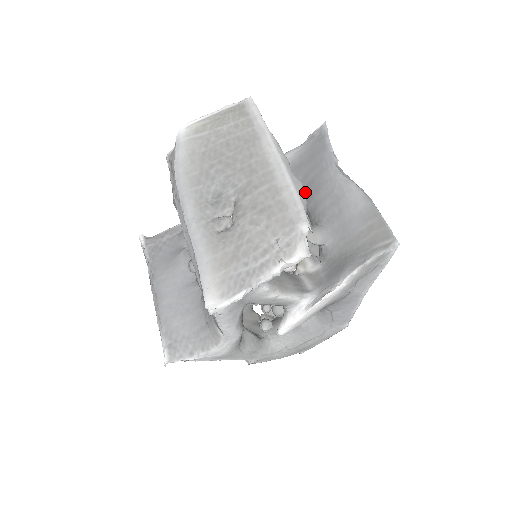
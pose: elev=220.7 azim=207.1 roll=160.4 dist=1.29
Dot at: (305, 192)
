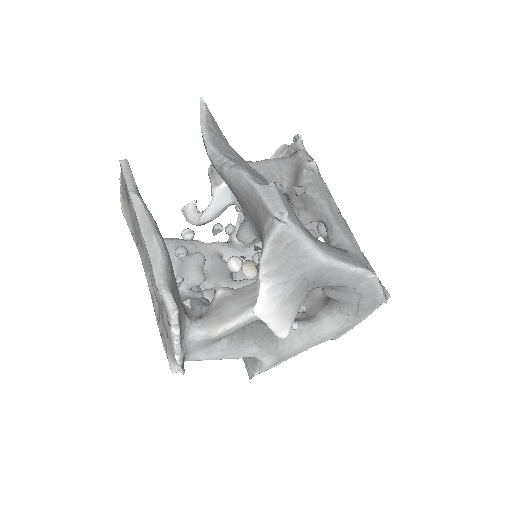
Dot at: occluded
